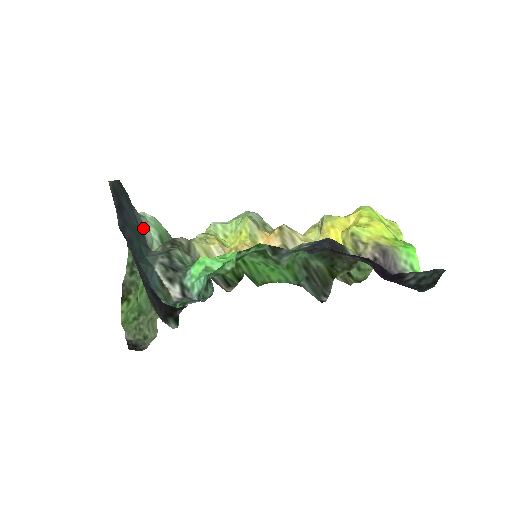
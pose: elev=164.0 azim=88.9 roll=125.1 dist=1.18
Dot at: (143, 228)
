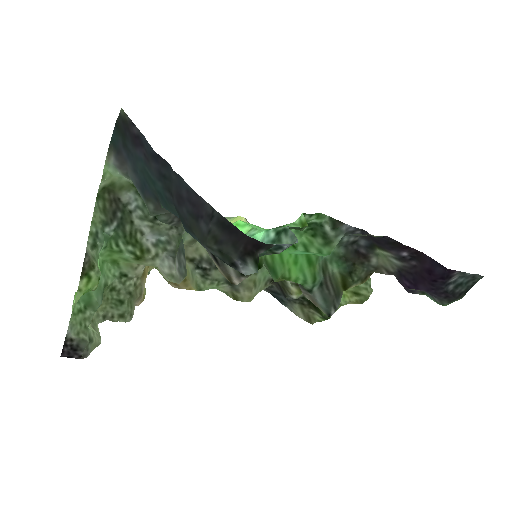
Dot at: (136, 187)
